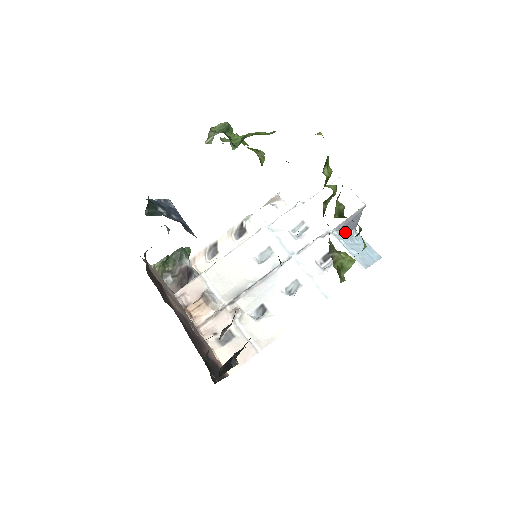
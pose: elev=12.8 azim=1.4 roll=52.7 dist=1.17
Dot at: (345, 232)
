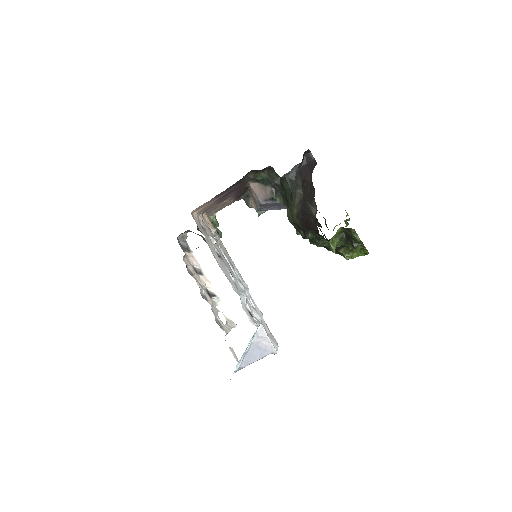
Dot at: (247, 348)
